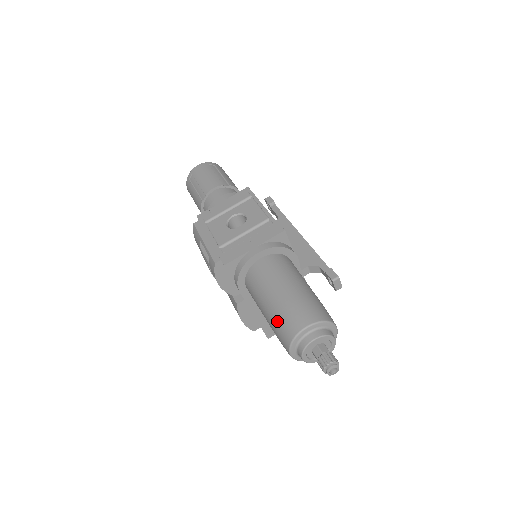
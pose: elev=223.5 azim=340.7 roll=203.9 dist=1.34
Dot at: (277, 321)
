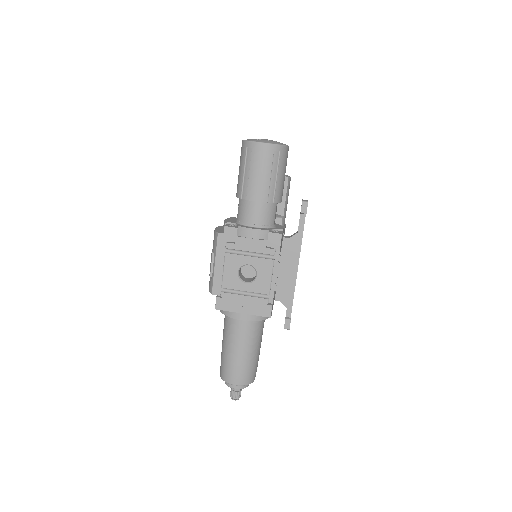
Dot at: (224, 363)
